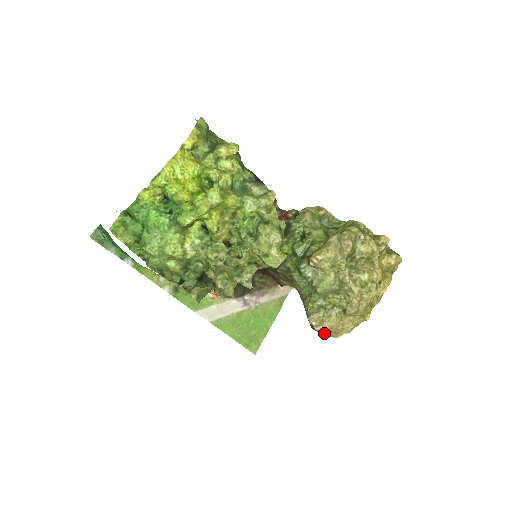
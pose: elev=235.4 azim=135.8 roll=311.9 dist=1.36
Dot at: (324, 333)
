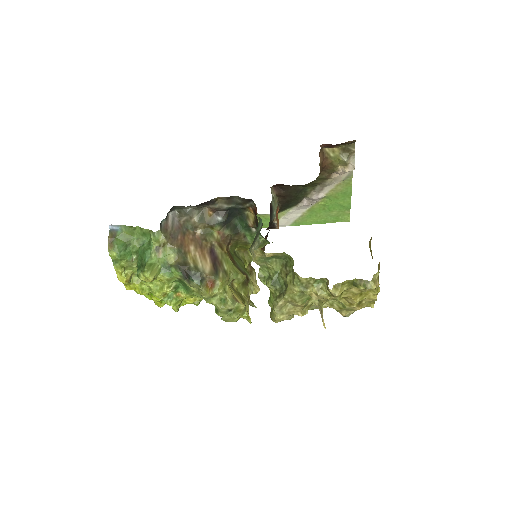
Dot at: occluded
